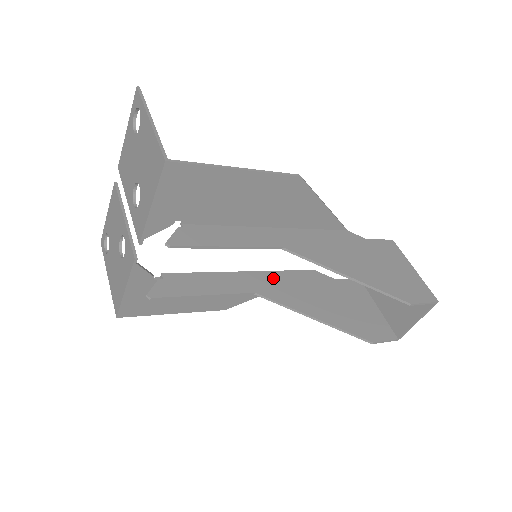
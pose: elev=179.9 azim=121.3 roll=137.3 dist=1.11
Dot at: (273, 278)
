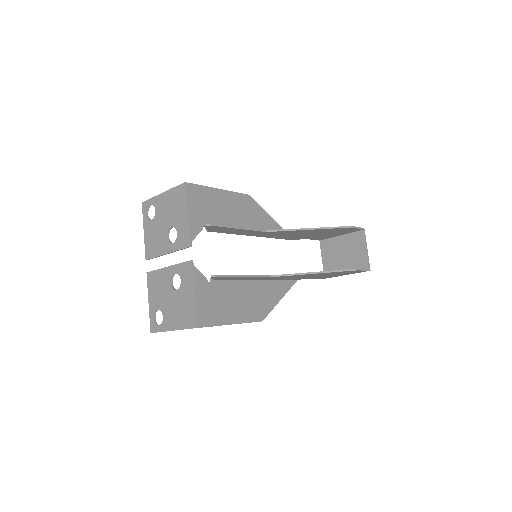
Dot at: occluded
